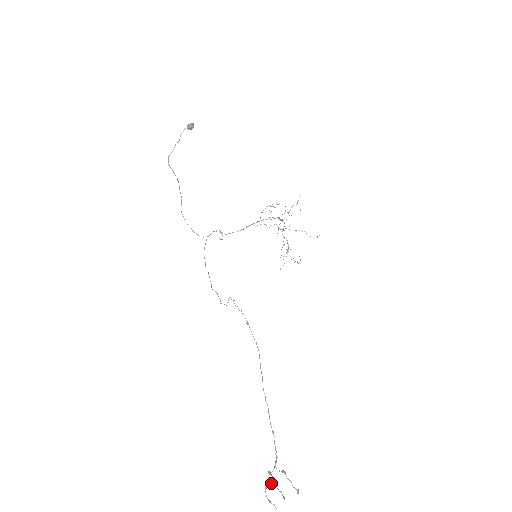
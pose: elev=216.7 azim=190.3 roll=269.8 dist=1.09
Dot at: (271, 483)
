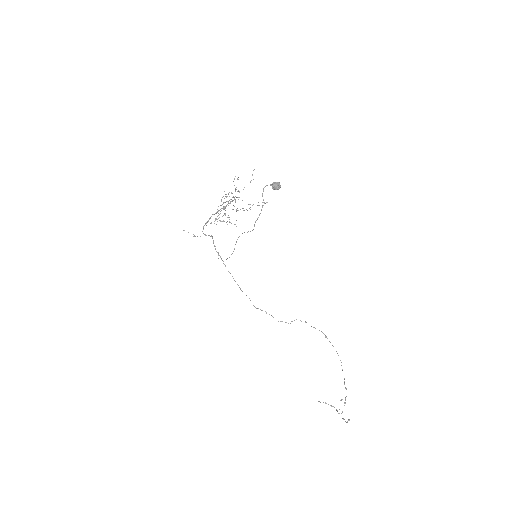
Dot at: occluded
